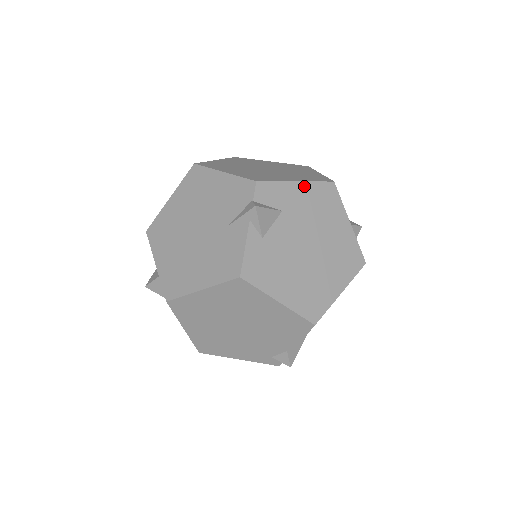
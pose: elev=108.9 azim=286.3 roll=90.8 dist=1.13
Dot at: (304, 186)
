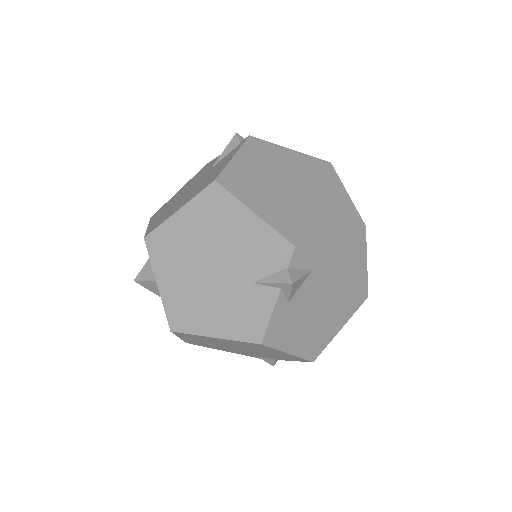
Dot at: (338, 239)
